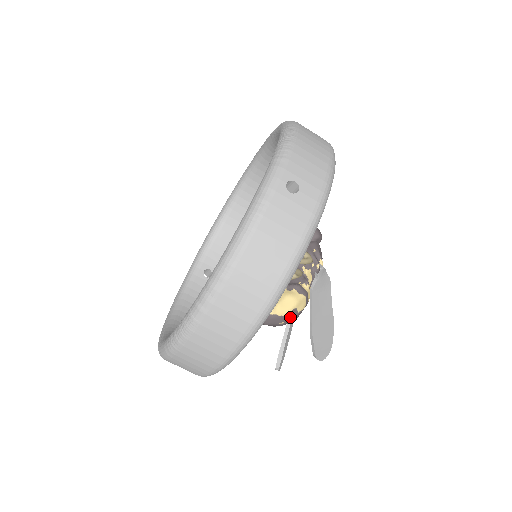
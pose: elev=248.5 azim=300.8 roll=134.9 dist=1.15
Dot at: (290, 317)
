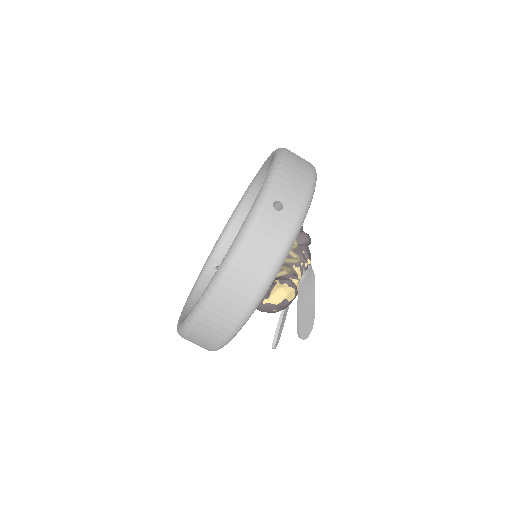
Dot at: (282, 305)
